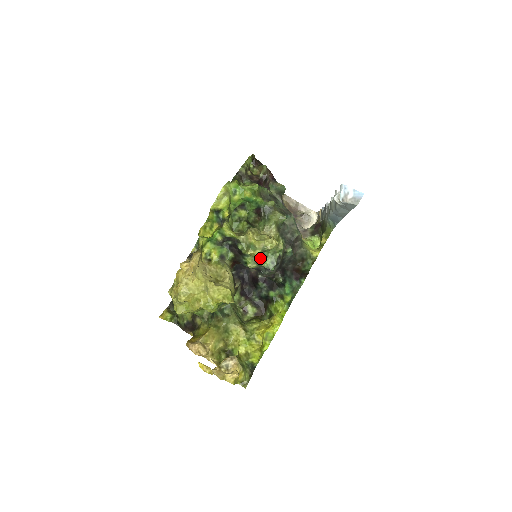
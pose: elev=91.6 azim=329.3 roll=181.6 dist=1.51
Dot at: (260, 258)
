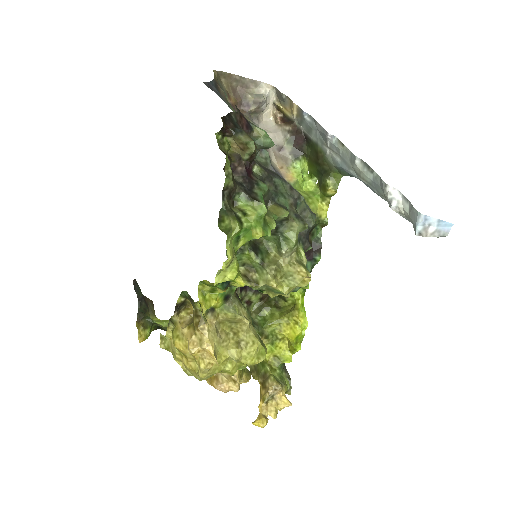
Dot at: occluded
